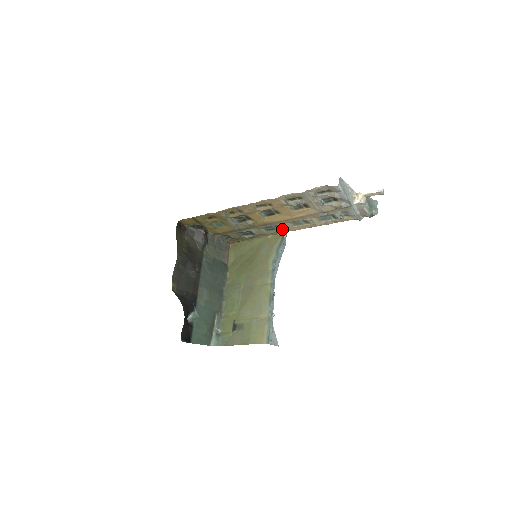
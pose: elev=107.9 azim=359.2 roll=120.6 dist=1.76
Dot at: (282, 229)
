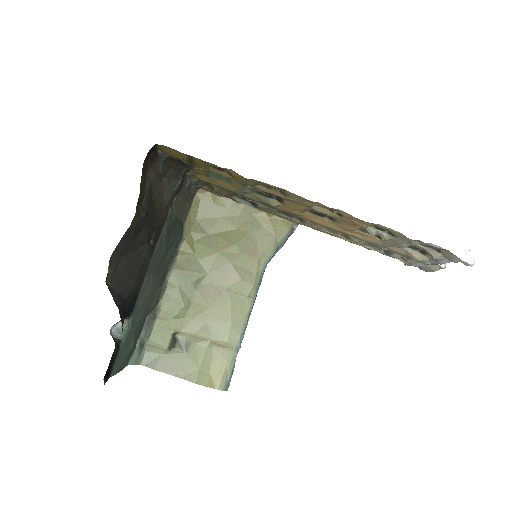
Dot at: (302, 223)
